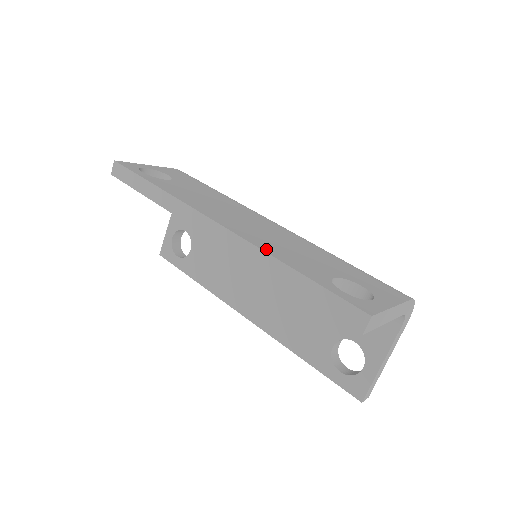
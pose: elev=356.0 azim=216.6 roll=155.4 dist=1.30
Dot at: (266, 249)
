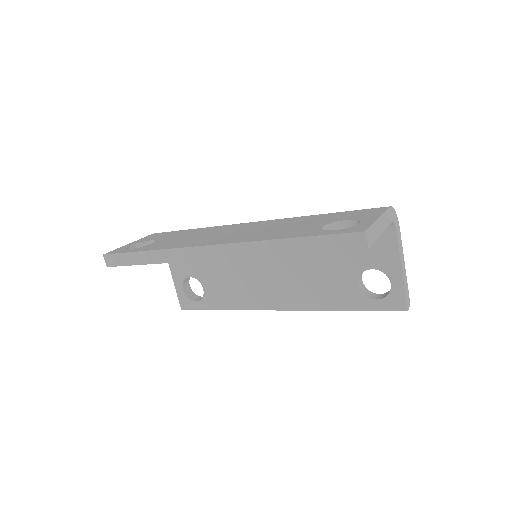
Dot at: (259, 239)
